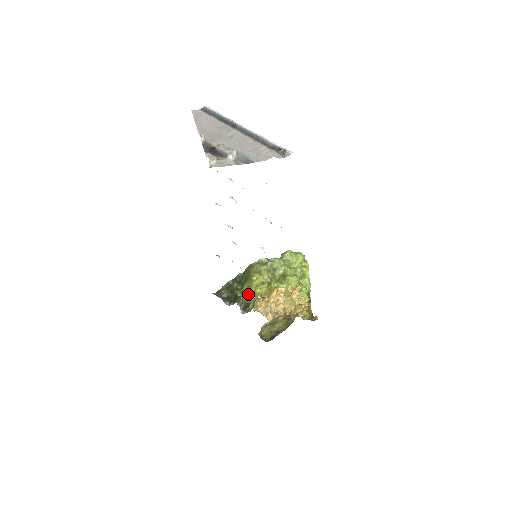
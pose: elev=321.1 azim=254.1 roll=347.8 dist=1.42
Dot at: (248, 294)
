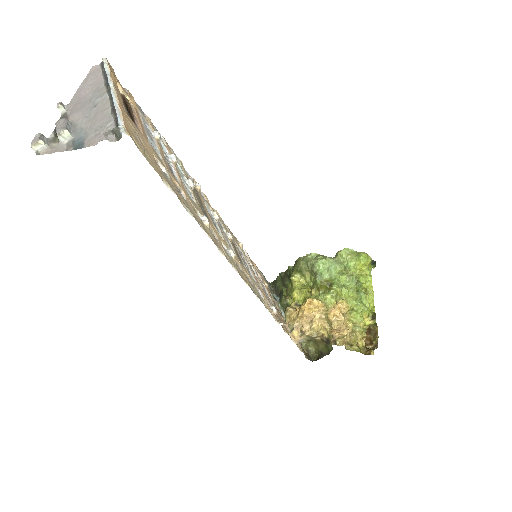
Dot at: (290, 296)
